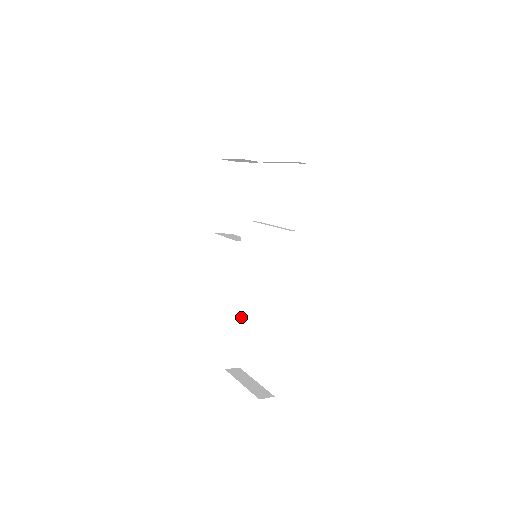
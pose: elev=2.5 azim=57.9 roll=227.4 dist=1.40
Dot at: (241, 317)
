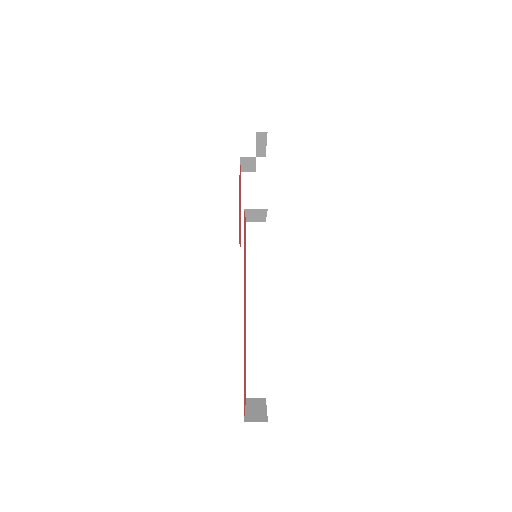
Dot at: (259, 334)
